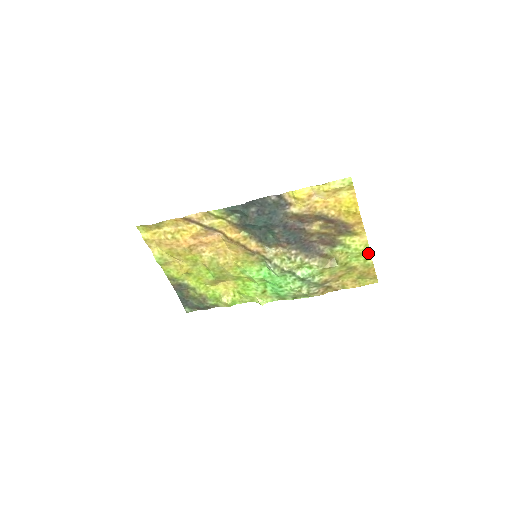
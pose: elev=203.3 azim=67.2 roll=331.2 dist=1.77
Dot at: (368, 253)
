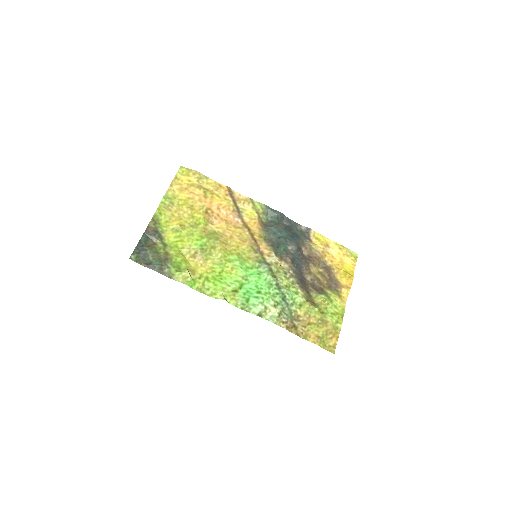
Dot at: (342, 317)
